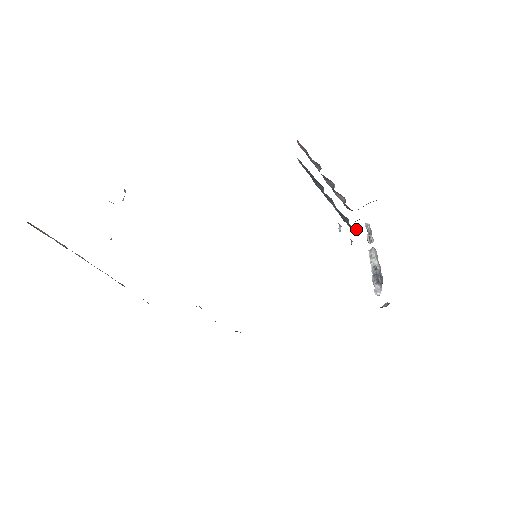
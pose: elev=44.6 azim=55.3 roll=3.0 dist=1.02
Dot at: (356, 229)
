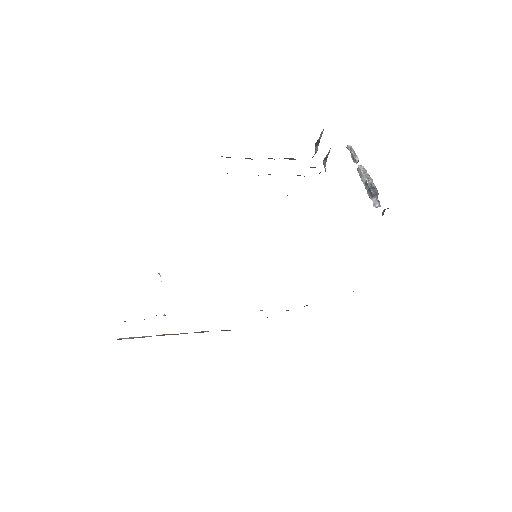
Dot at: occluded
